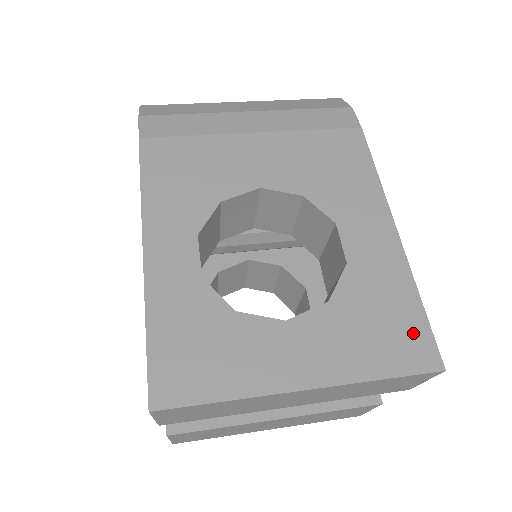
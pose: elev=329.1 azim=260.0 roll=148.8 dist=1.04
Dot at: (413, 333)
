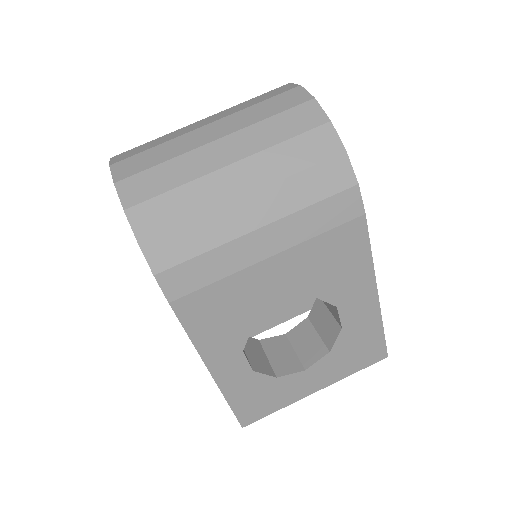
Dot at: (375, 348)
